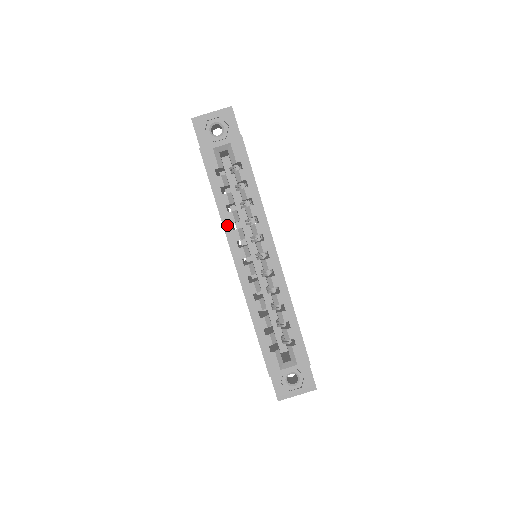
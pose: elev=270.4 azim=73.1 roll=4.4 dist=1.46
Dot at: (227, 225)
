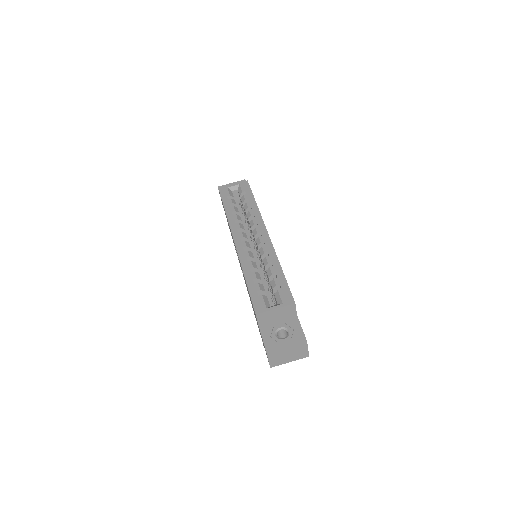
Dot at: (231, 221)
